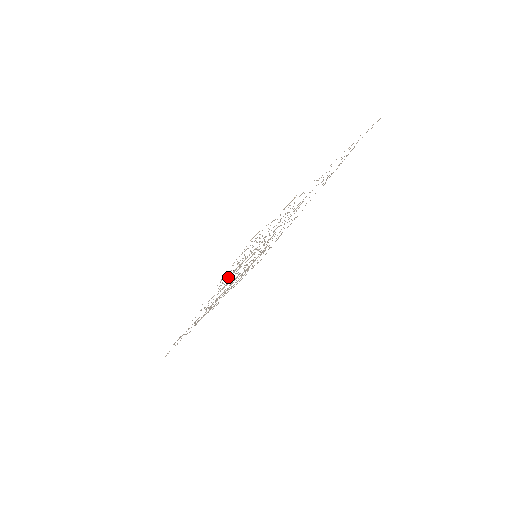
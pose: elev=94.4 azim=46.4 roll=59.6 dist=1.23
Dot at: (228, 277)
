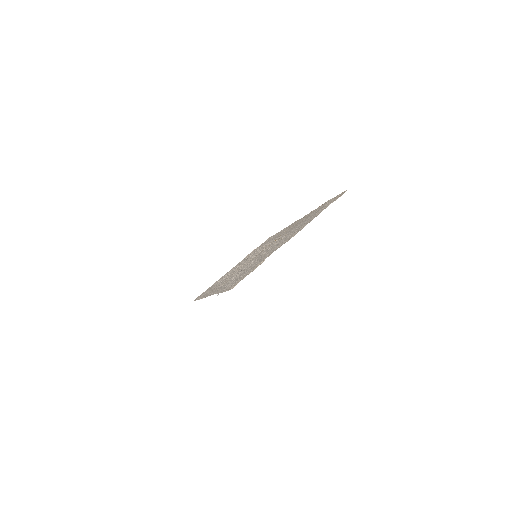
Dot at: (228, 282)
